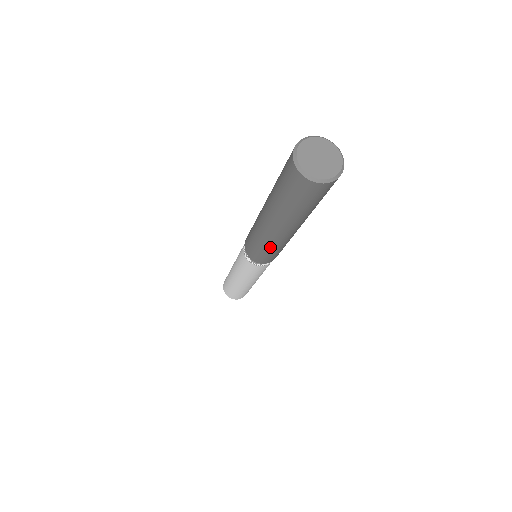
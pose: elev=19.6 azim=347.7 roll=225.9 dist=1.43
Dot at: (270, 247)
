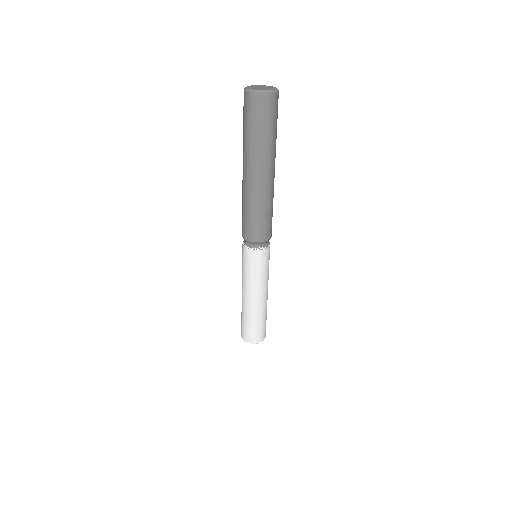
Dot at: (267, 206)
